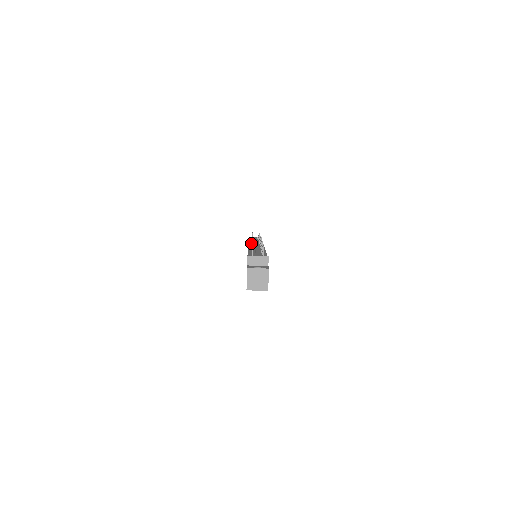
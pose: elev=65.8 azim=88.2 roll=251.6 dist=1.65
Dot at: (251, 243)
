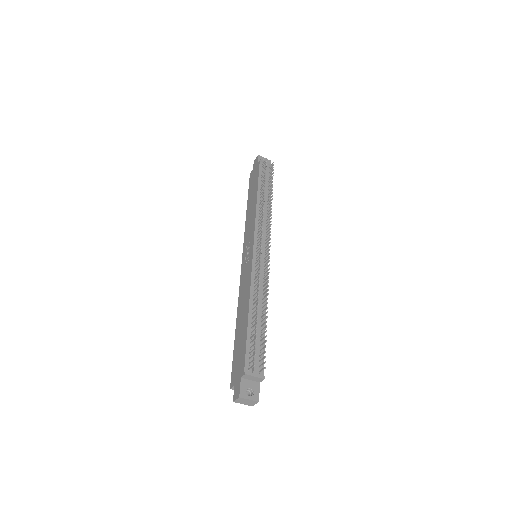
Dot at: (258, 220)
